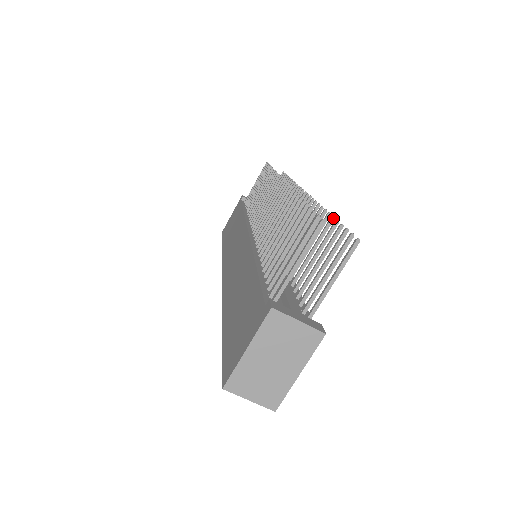
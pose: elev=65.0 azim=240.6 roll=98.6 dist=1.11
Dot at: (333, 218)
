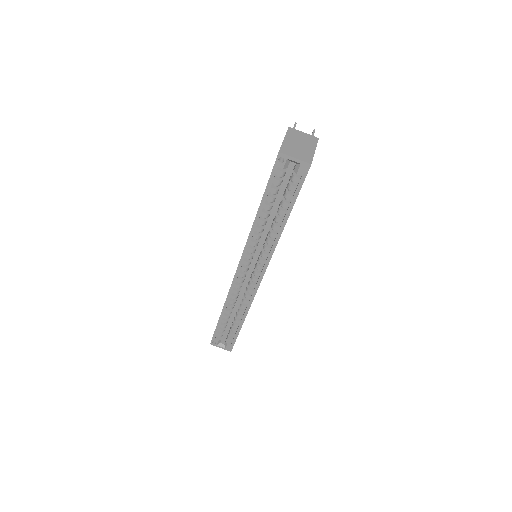
Dot at: occluded
